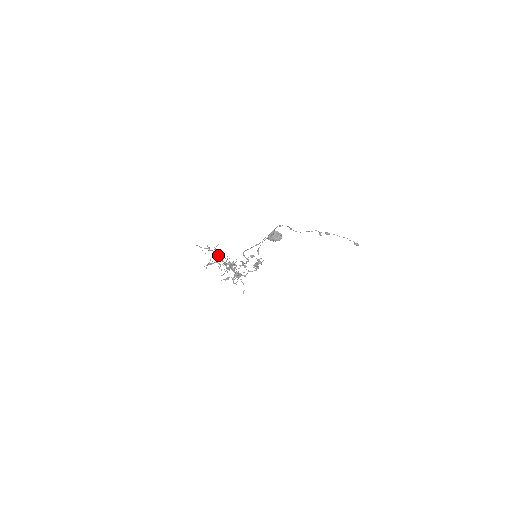
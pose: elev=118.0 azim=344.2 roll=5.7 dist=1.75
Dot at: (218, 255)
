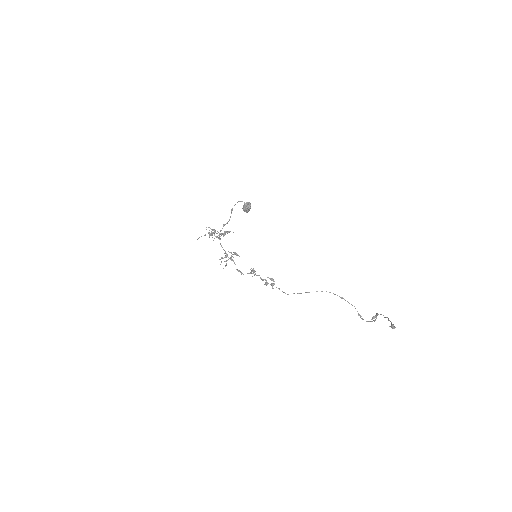
Dot at: occluded
